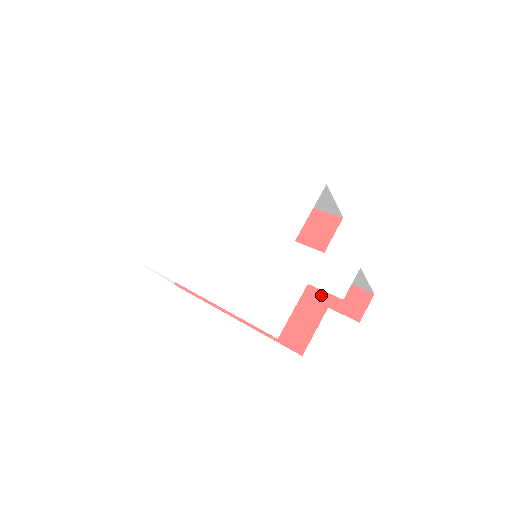
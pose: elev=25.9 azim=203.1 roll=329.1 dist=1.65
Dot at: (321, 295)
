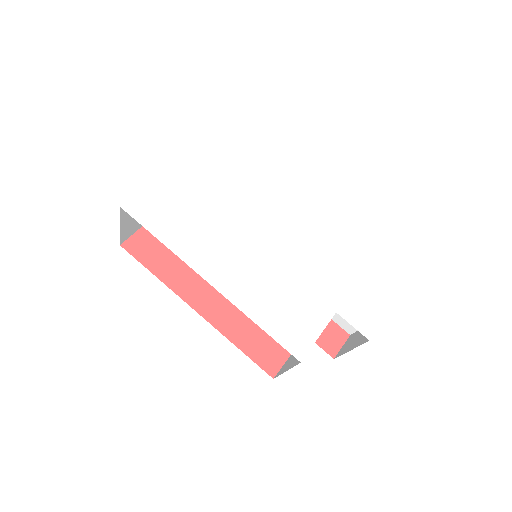
Dot at: occluded
